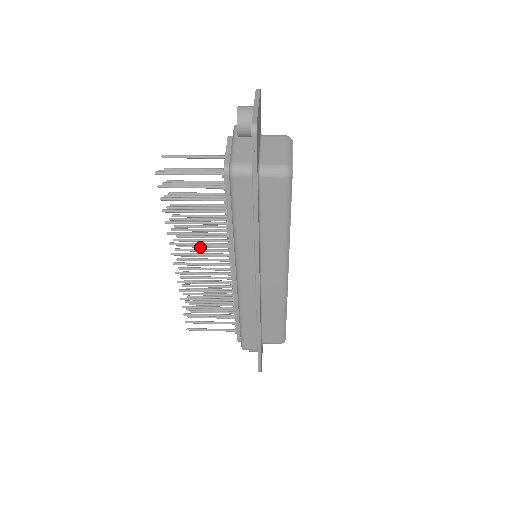
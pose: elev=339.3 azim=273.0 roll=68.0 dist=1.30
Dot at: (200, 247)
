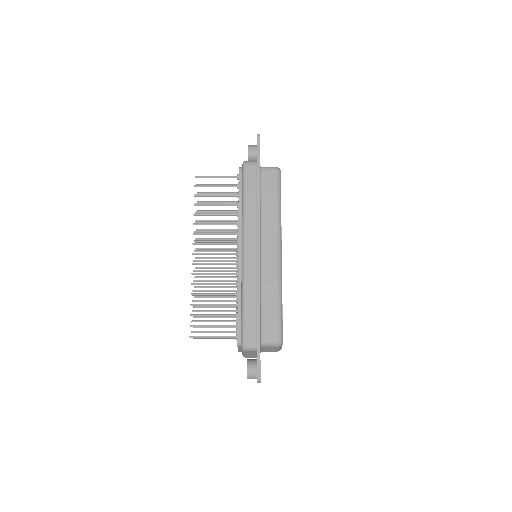
Dot at: (212, 258)
